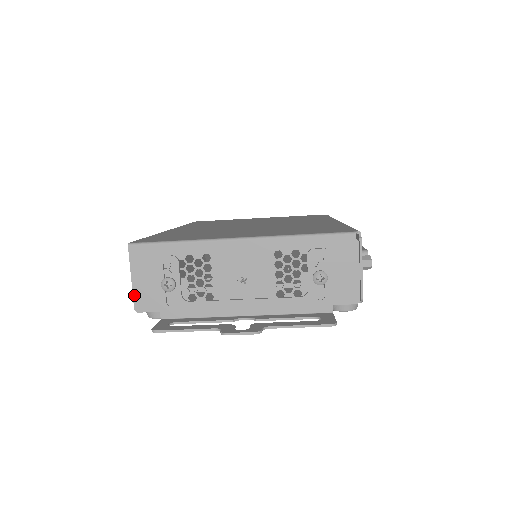
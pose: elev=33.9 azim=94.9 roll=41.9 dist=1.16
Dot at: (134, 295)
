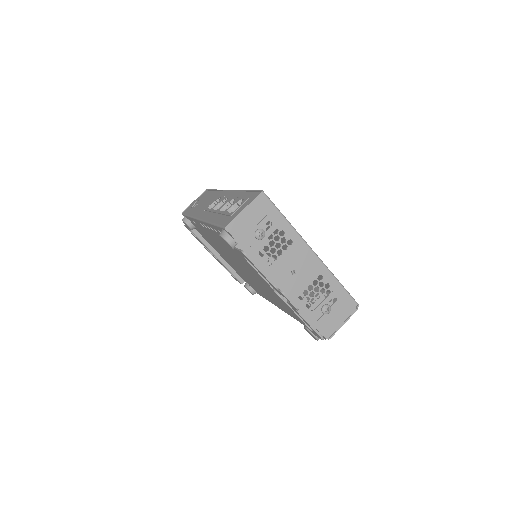
Dot at: (235, 219)
